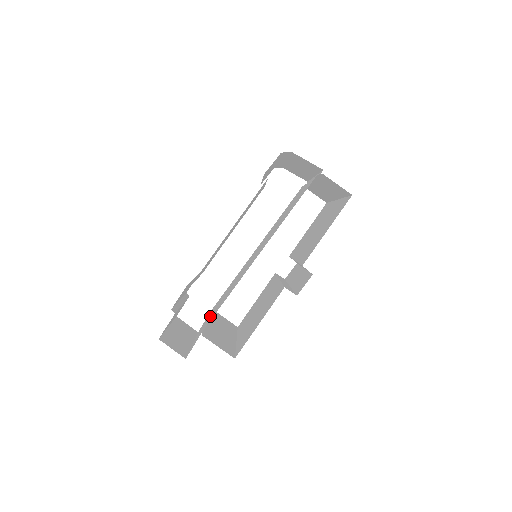
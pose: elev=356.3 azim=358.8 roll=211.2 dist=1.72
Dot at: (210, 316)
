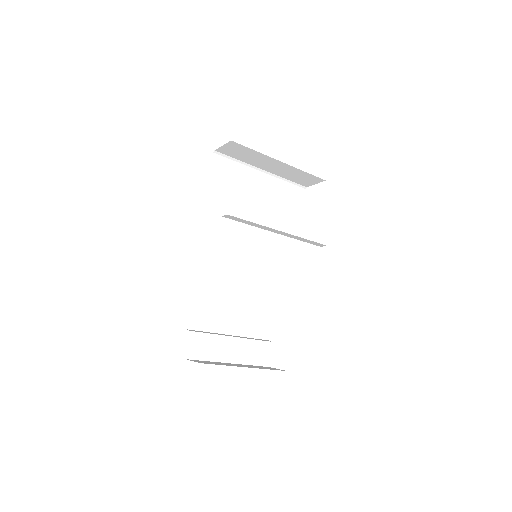
Dot at: (239, 328)
